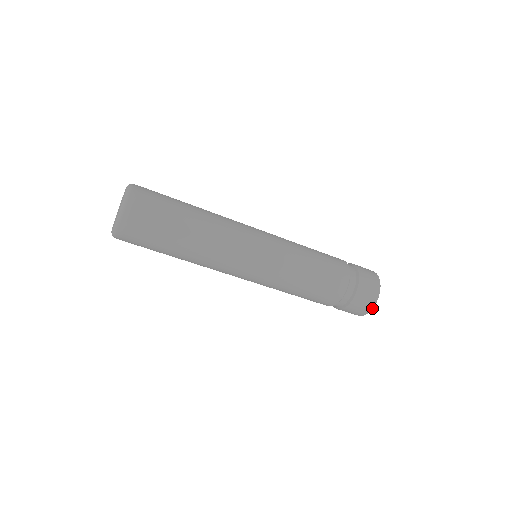
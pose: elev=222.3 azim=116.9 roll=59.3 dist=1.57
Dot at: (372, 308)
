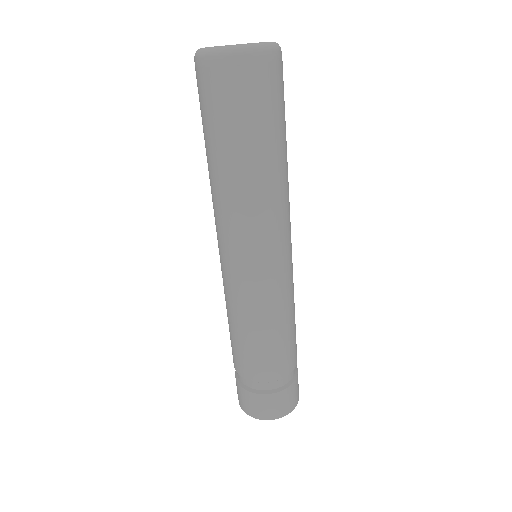
Dot at: (298, 400)
